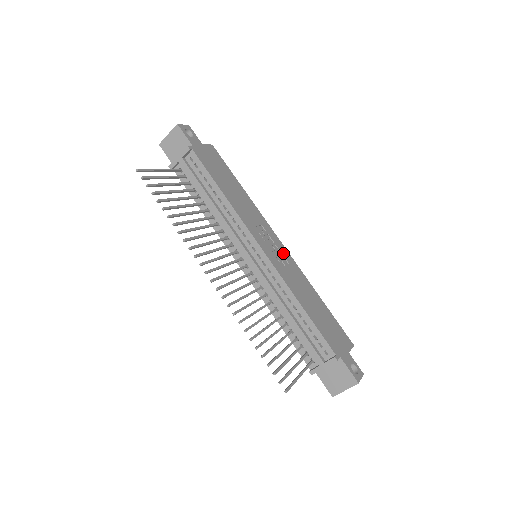
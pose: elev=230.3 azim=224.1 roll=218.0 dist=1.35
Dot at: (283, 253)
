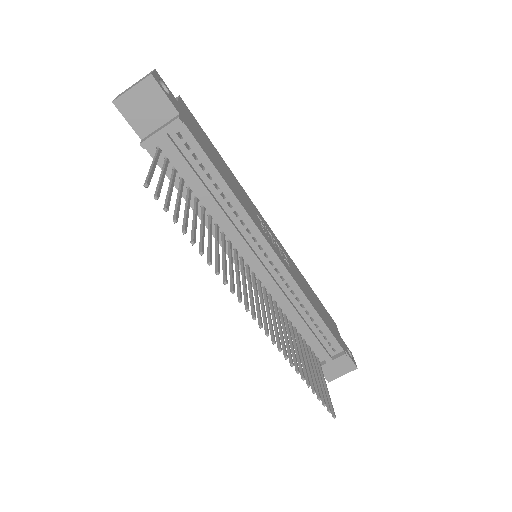
Dot at: (279, 245)
